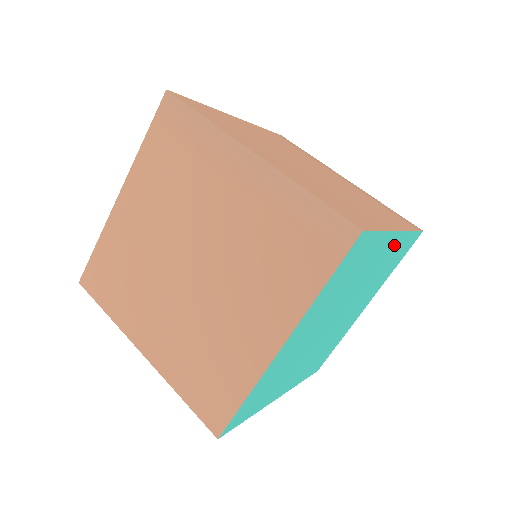
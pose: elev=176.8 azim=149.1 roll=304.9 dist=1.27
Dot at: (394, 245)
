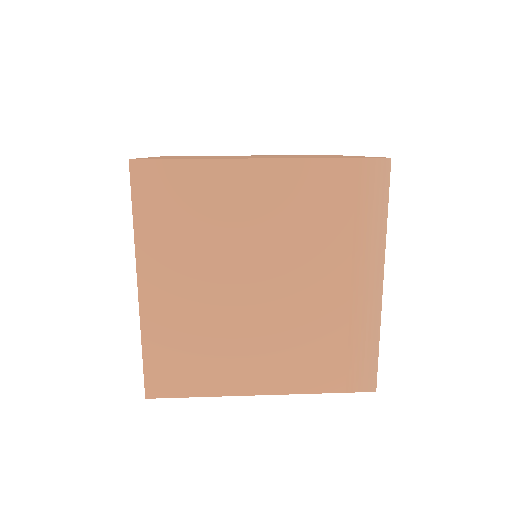
Dot at: occluded
